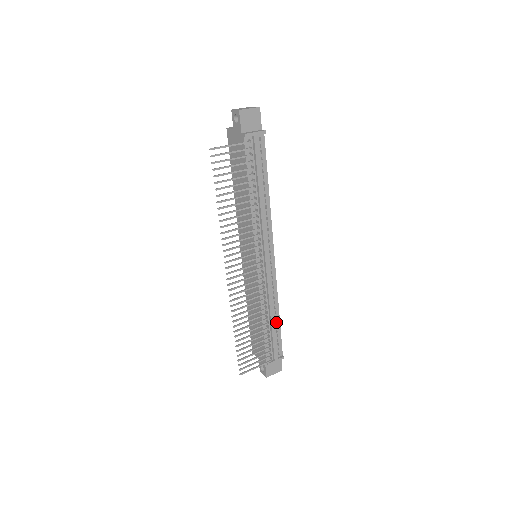
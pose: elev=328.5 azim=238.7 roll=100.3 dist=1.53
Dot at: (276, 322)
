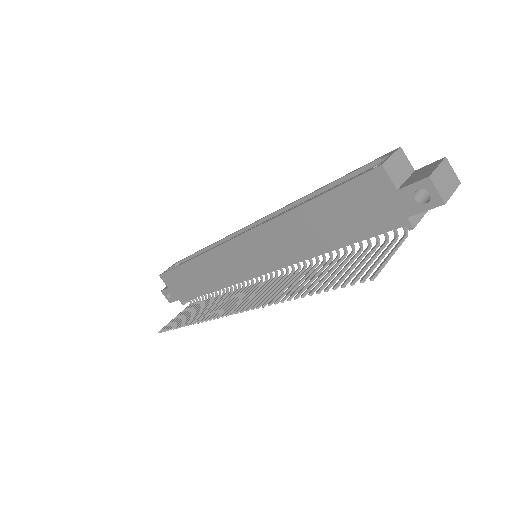
Dot at: occluded
